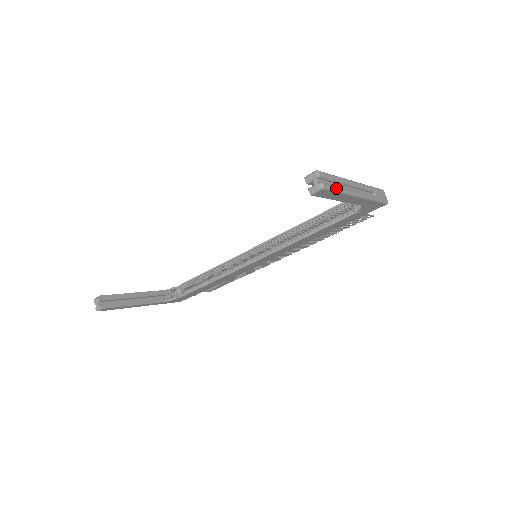
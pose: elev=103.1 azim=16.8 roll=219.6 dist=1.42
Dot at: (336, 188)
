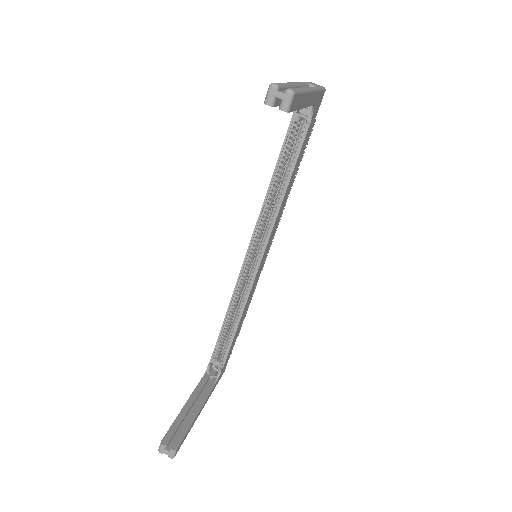
Dot at: (298, 89)
